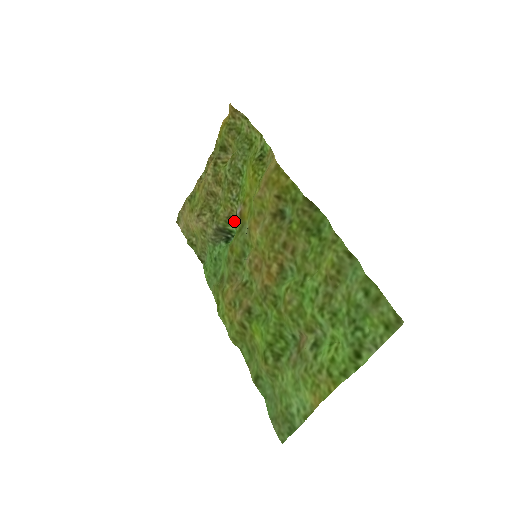
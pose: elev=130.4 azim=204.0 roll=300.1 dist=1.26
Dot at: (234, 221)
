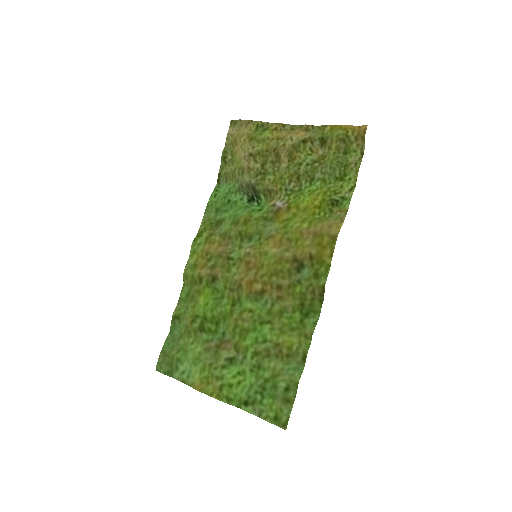
Dot at: (270, 199)
